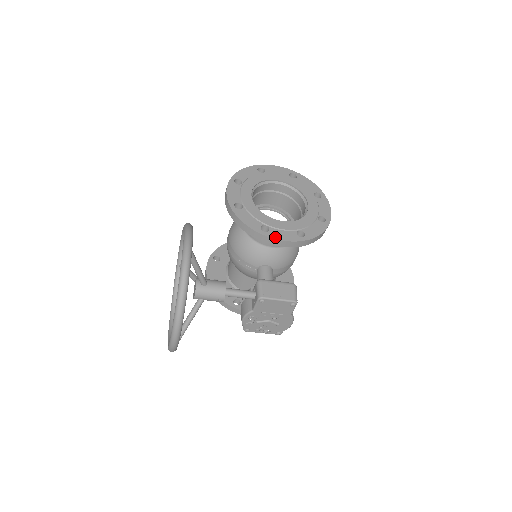
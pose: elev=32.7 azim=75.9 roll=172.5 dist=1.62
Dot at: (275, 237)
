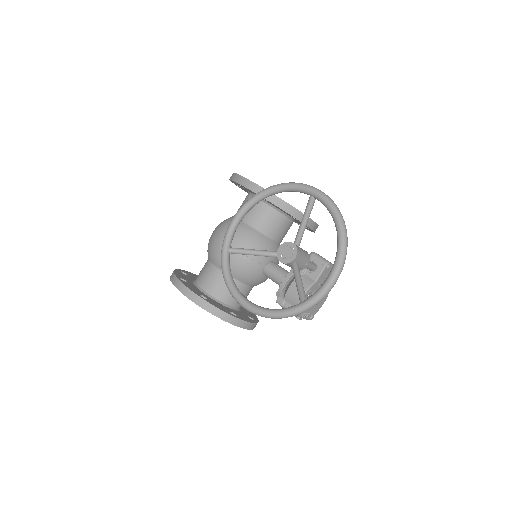
Dot at: occluded
